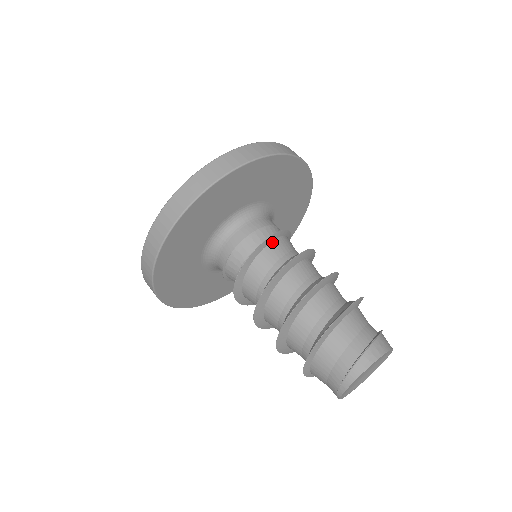
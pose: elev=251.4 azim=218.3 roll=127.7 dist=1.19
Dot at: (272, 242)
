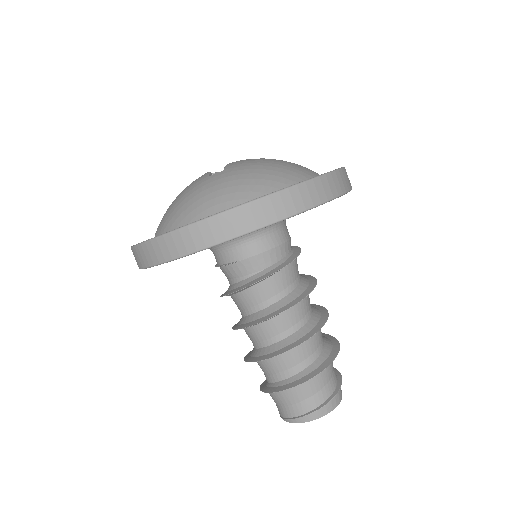
Dot at: (287, 266)
